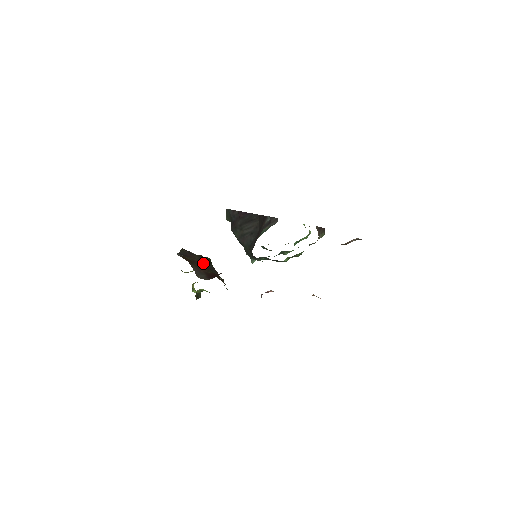
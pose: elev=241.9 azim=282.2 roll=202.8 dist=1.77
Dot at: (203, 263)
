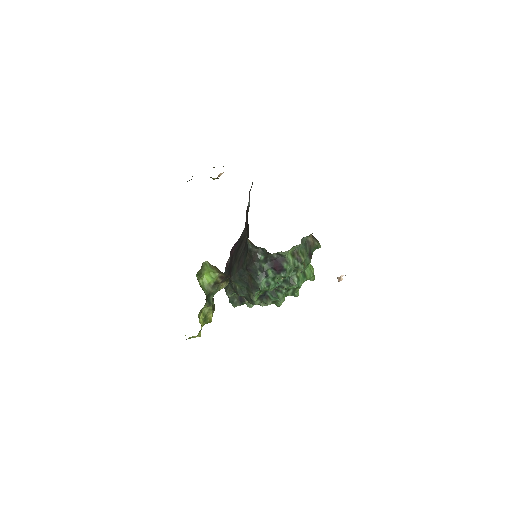
Dot at: occluded
